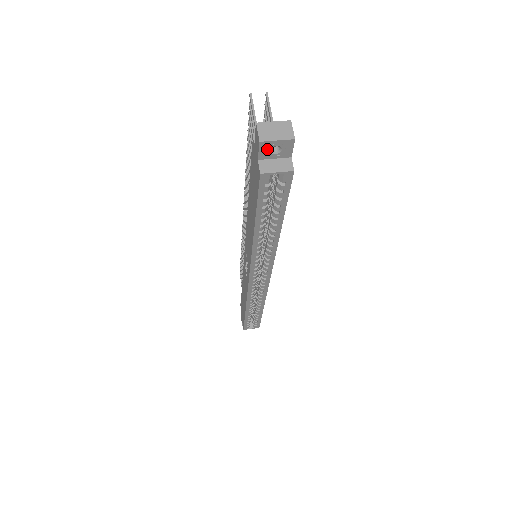
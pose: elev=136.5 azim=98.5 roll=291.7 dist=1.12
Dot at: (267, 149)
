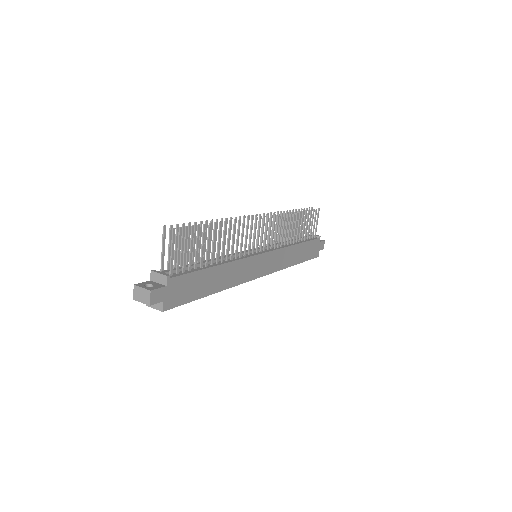
Dot at: occluded
